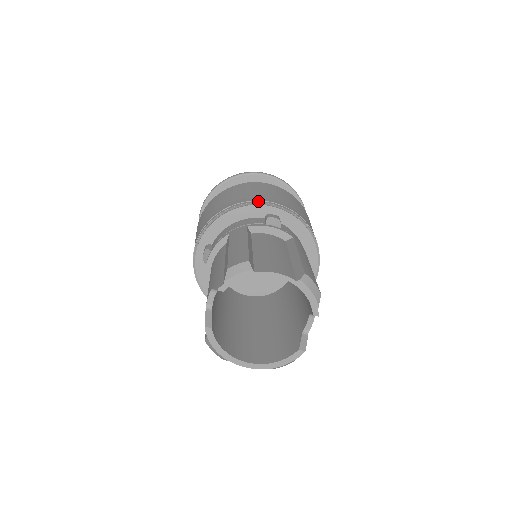
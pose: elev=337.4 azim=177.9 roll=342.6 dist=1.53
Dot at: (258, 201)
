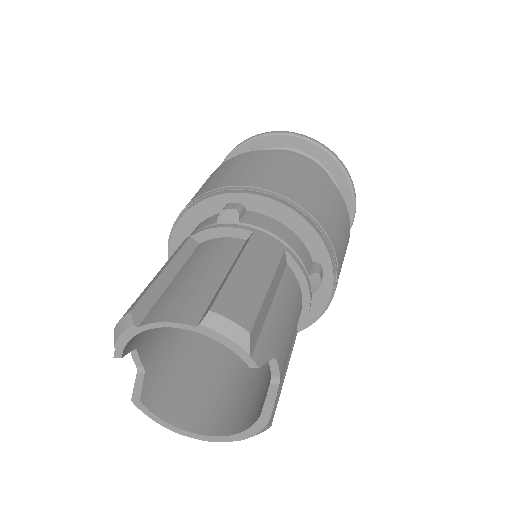
Dot at: (209, 192)
